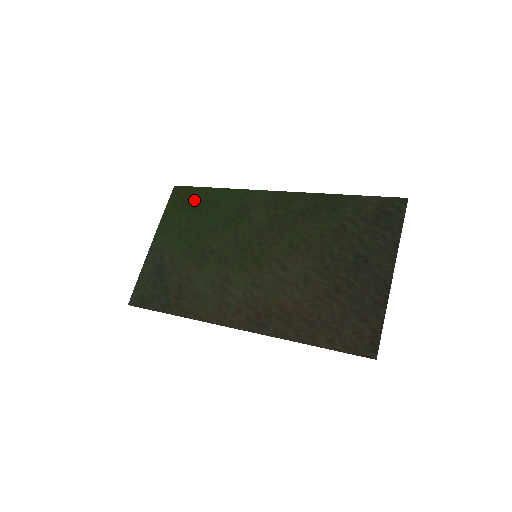
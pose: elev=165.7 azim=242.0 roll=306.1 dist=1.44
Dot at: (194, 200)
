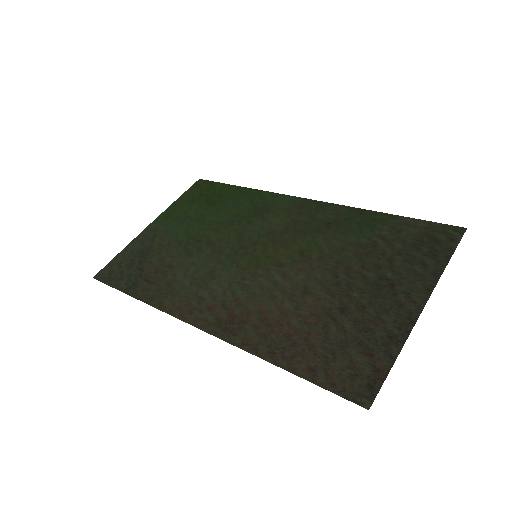
Dot at: (213, 194)
